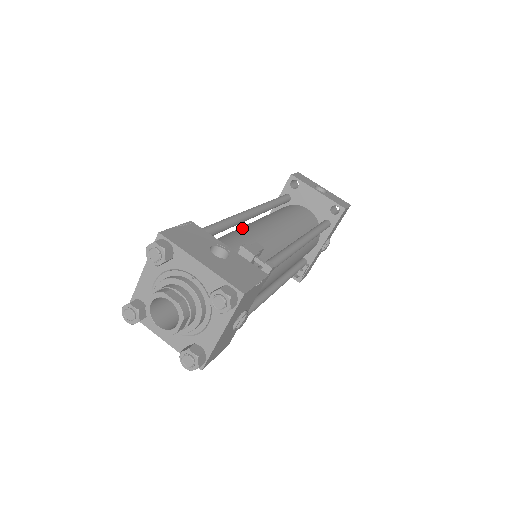
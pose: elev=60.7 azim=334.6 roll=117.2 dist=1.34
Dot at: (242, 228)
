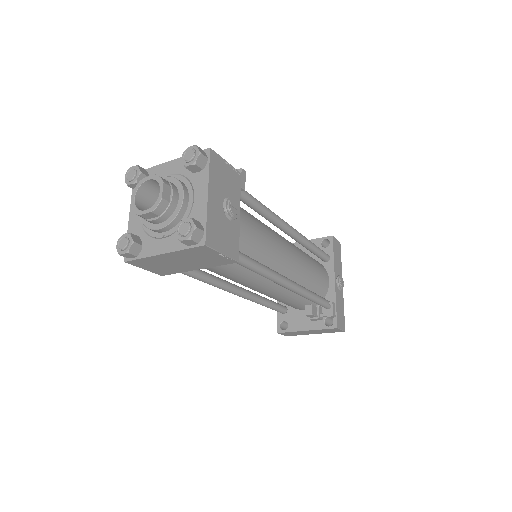
Dot at: occluded
